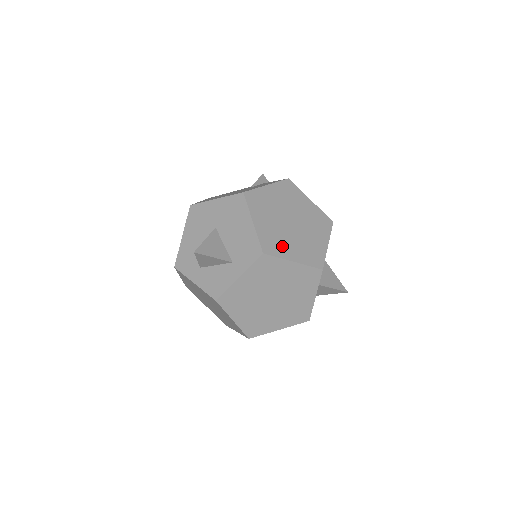
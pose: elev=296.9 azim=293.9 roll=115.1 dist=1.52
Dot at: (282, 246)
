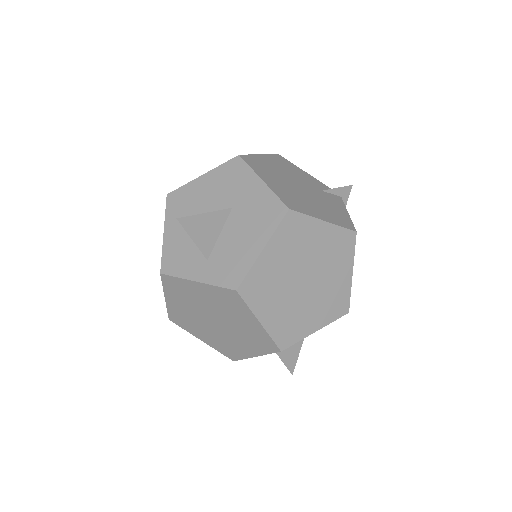
Dot at: (266, 298)
